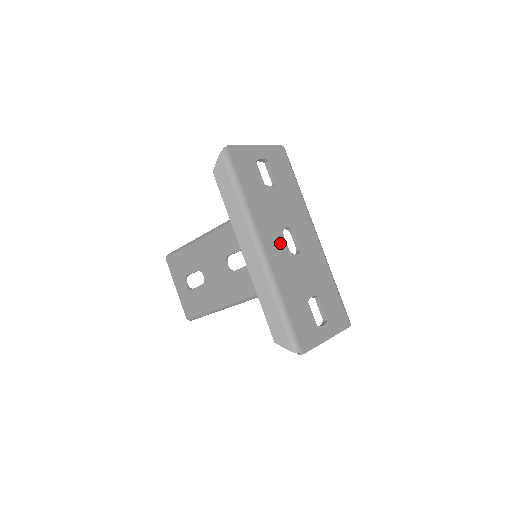
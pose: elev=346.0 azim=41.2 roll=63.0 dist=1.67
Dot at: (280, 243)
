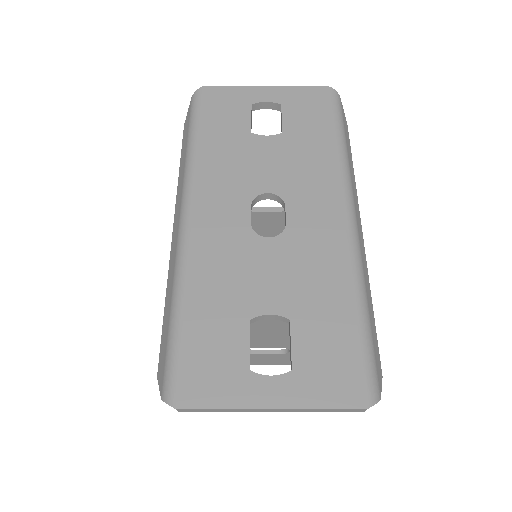
Dot at: (235, 214)
